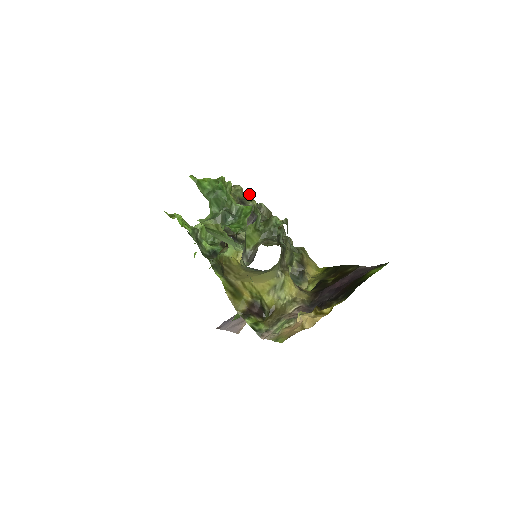
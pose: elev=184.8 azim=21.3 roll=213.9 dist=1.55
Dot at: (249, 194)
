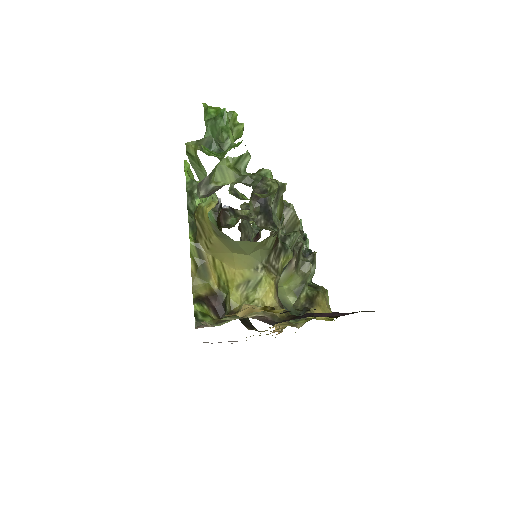
Dot at: (300, 221)
